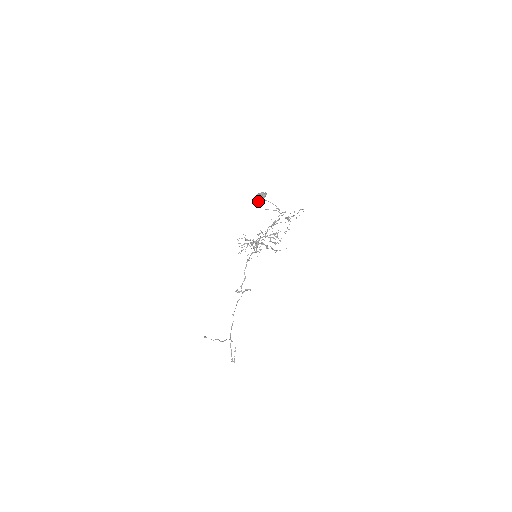
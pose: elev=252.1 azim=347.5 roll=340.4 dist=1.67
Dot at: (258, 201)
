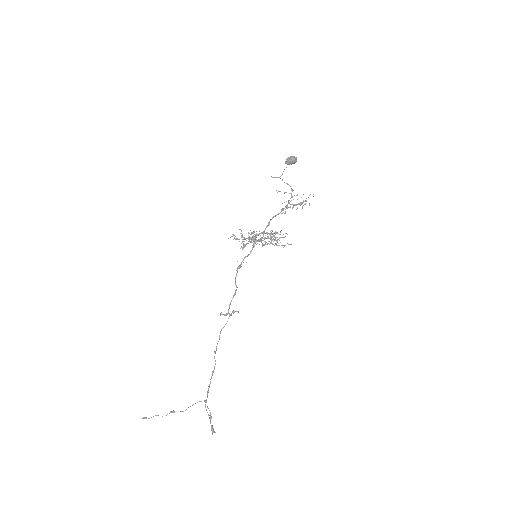
Dot at: (273, 177)
